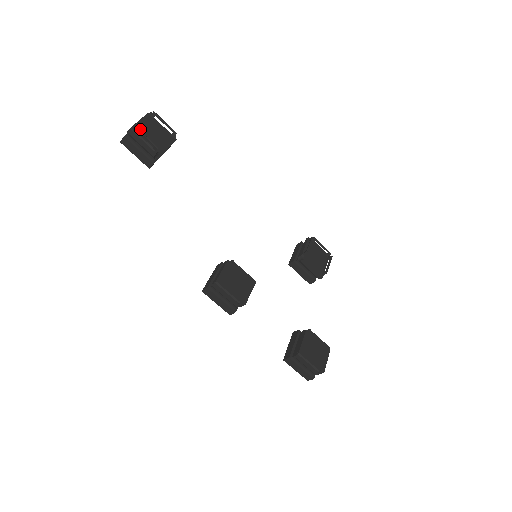
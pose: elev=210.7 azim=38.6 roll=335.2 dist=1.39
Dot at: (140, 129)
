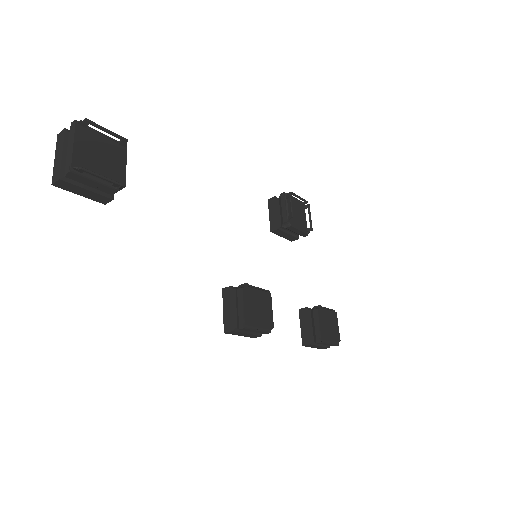
Dot at: (82, 162)
